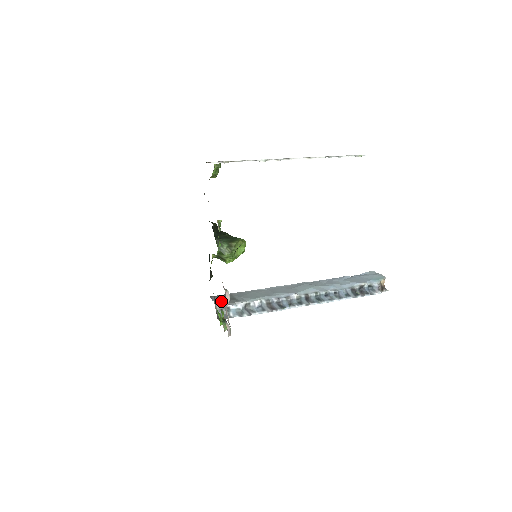
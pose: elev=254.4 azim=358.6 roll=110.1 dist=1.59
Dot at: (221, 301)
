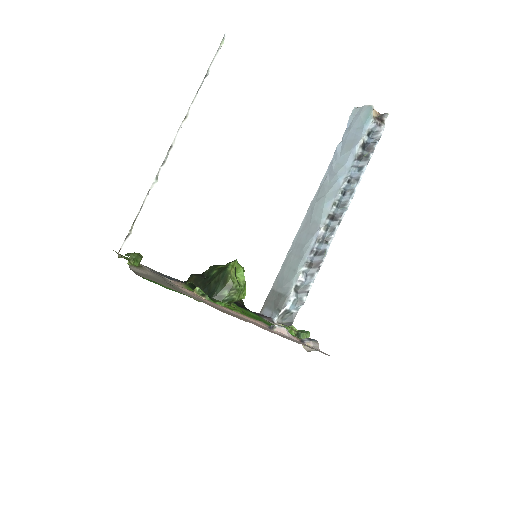
Dot at: (273, 311)
